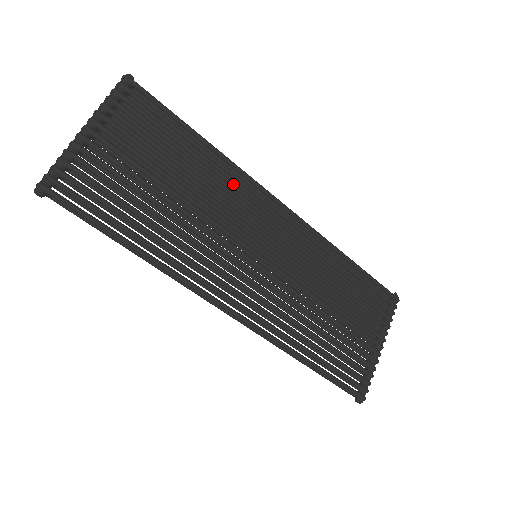
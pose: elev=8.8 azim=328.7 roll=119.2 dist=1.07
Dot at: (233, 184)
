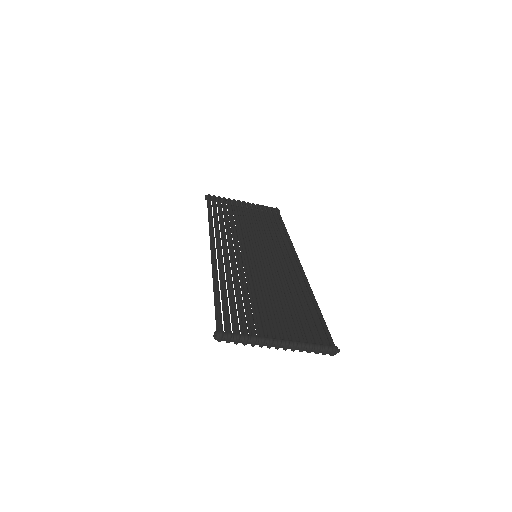
Dot at: (280, 239)
